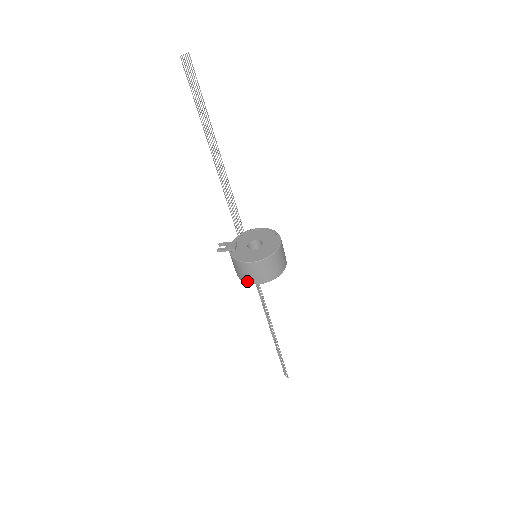
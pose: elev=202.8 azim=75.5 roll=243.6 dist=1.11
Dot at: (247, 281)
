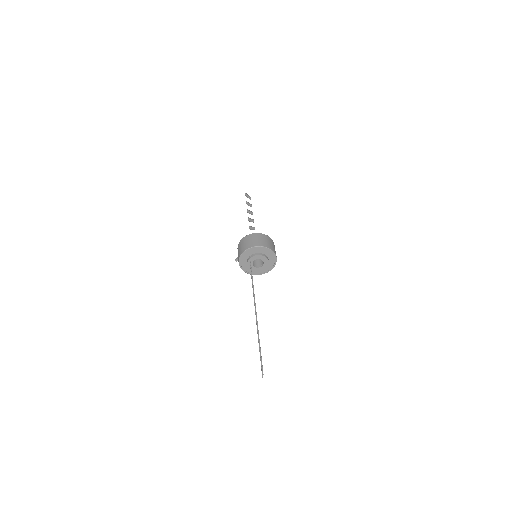
Dot at: (239, 255)
